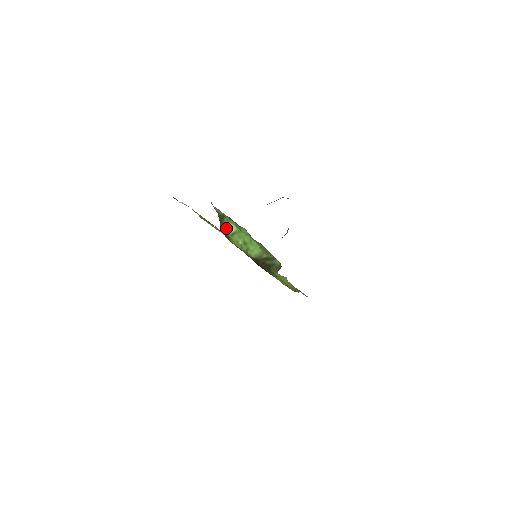
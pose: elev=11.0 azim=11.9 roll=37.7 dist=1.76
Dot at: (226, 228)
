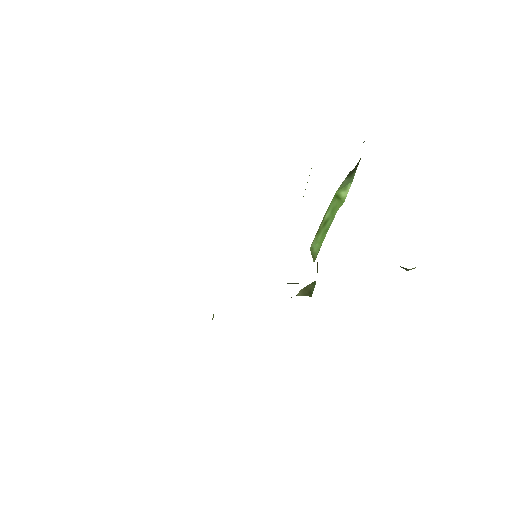
Dot at: (347, 181)
